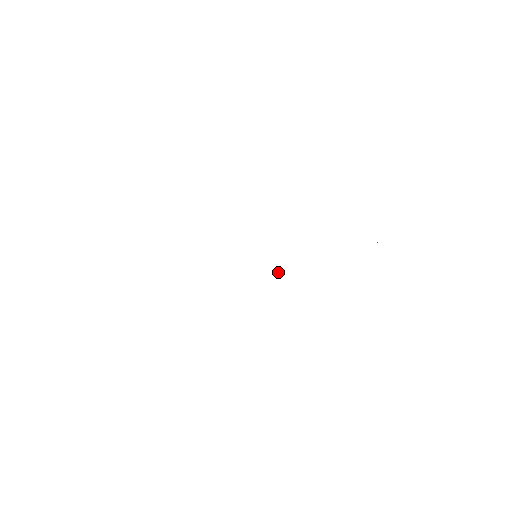
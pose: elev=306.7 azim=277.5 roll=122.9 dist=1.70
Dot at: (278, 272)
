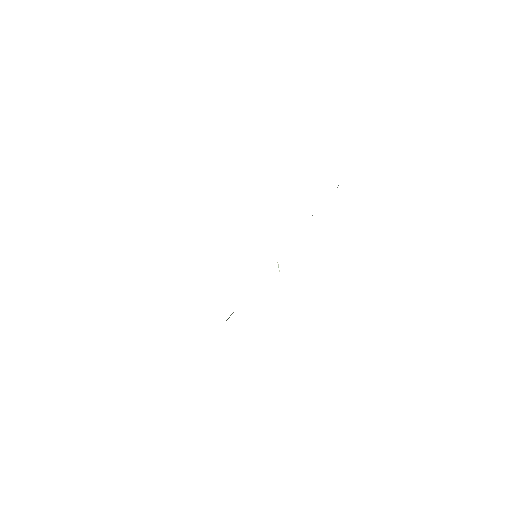
Dot at: (278, 267)
